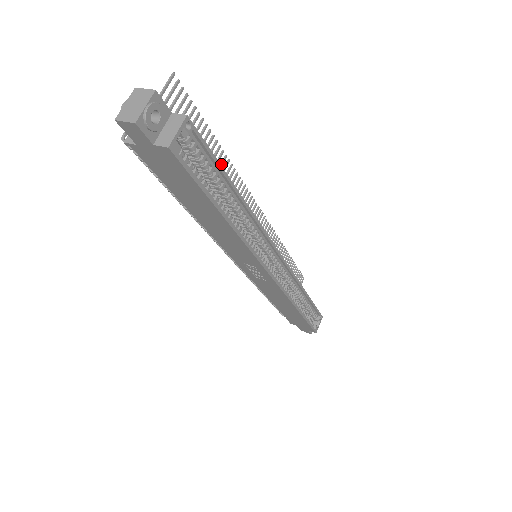
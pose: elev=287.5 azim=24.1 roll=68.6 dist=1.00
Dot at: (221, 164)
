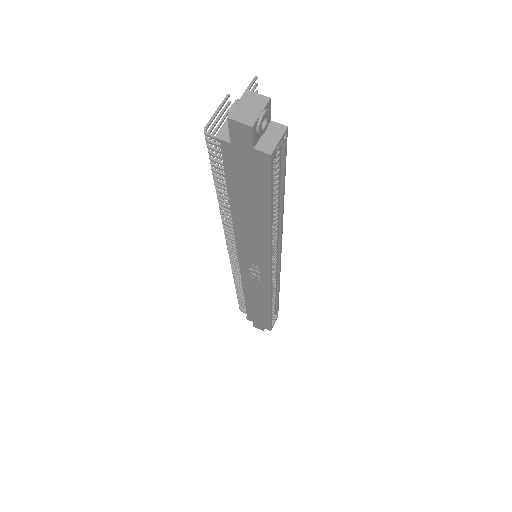
Dot at: occluded
